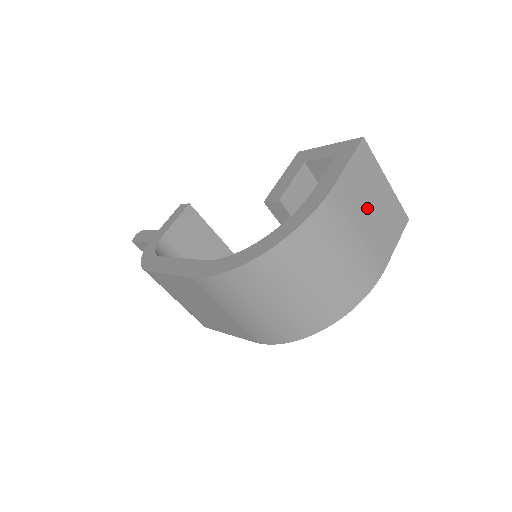
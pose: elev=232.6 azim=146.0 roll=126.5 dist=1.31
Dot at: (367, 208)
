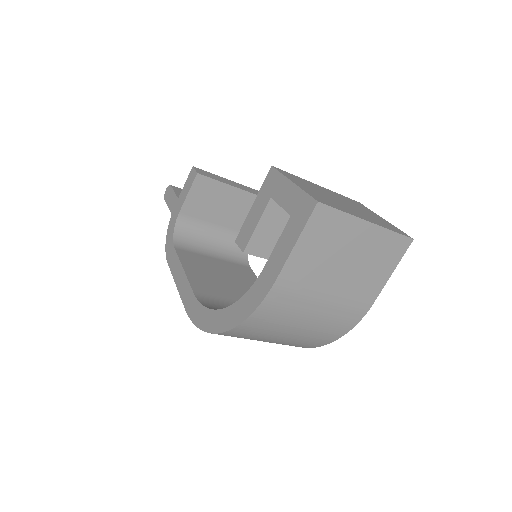
Dot at: (335, 269)
